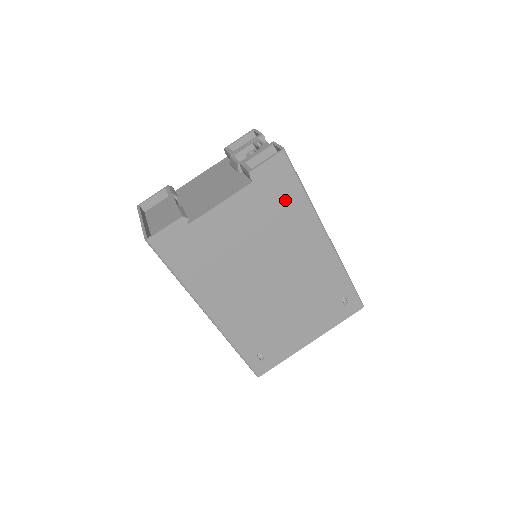
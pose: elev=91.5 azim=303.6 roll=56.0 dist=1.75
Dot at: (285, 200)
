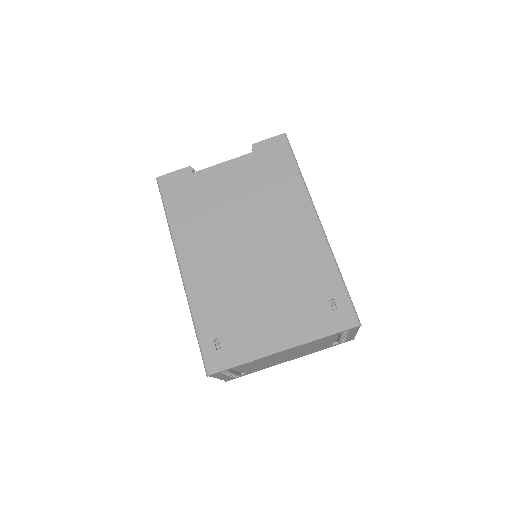
Dot at: (279, 173)
